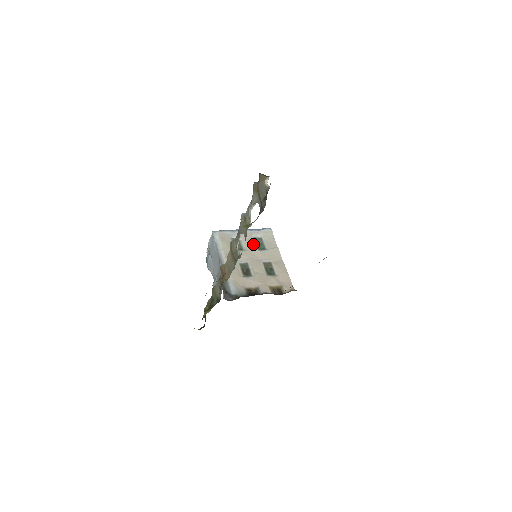
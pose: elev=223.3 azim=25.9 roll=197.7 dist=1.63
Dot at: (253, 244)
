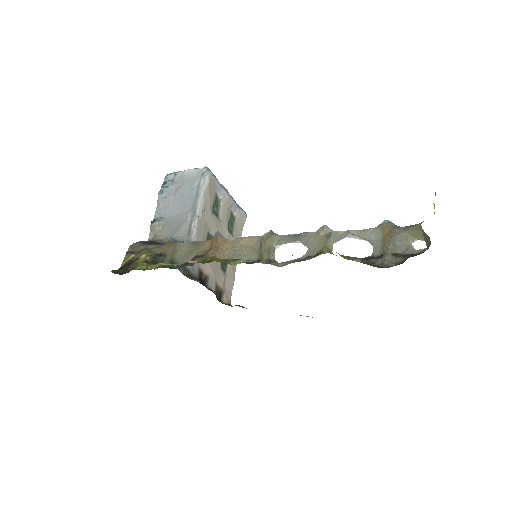
Dot at: (228, 218)
